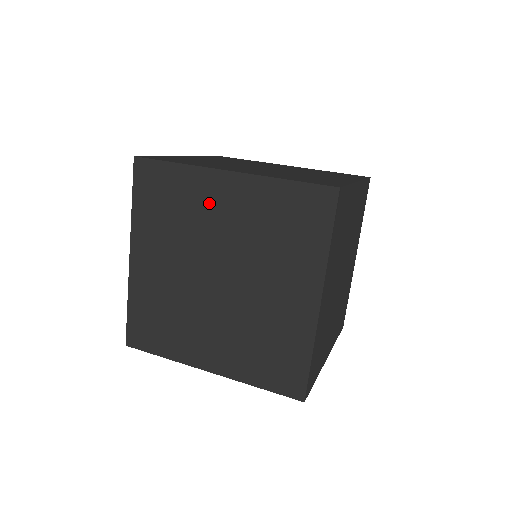
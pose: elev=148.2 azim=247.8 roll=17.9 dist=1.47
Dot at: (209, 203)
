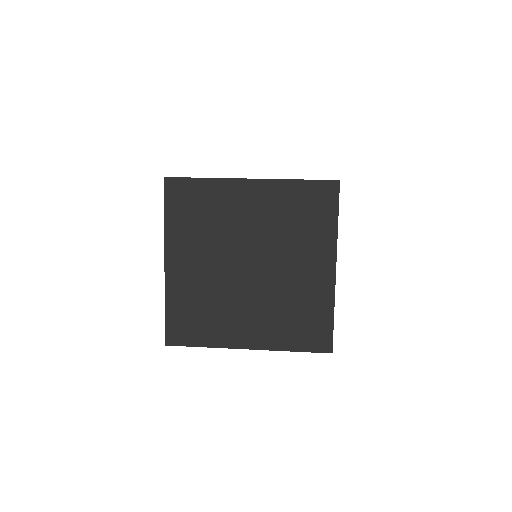
Dot at: (236, 206)
